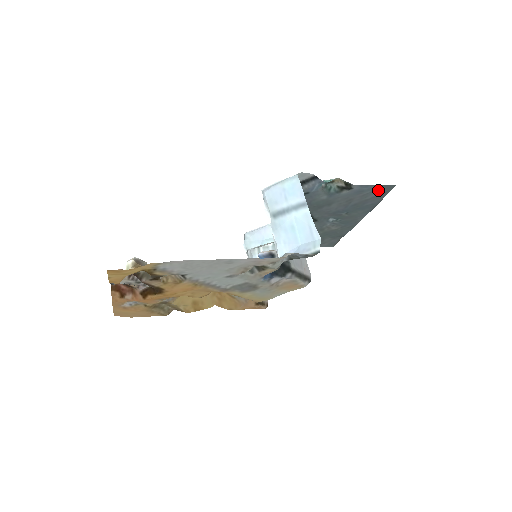
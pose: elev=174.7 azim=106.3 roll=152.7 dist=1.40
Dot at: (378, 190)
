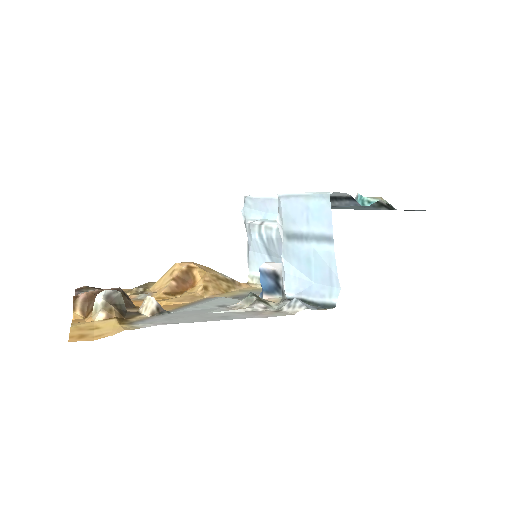
Dot at: occluded
